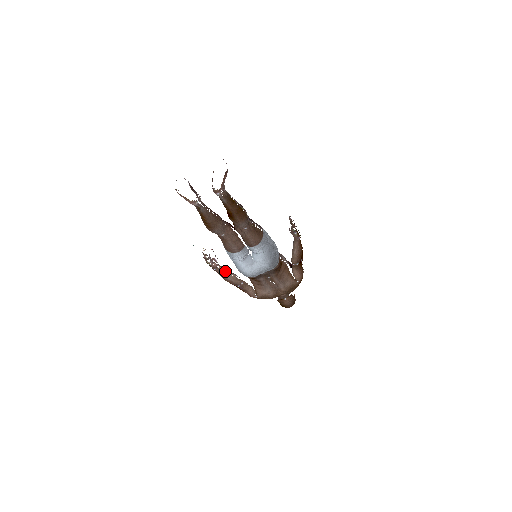
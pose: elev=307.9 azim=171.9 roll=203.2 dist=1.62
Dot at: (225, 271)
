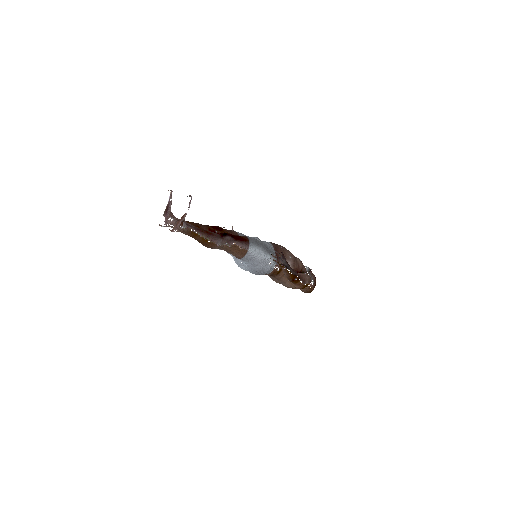
Dot at: occluded
